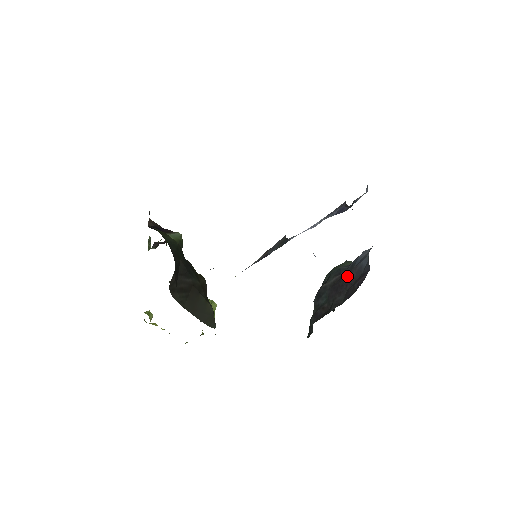
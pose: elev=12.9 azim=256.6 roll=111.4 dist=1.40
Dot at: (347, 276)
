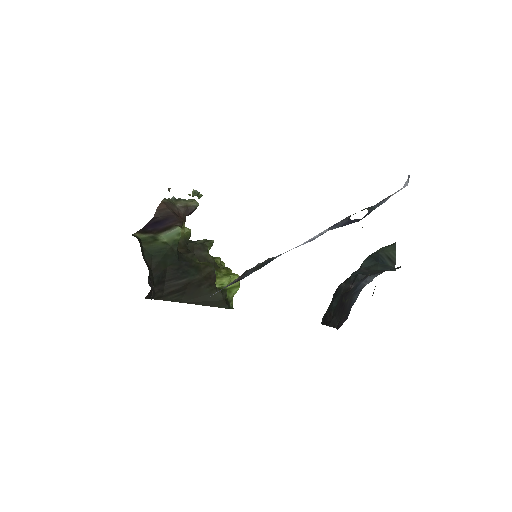
Dot at: (347, 298)
